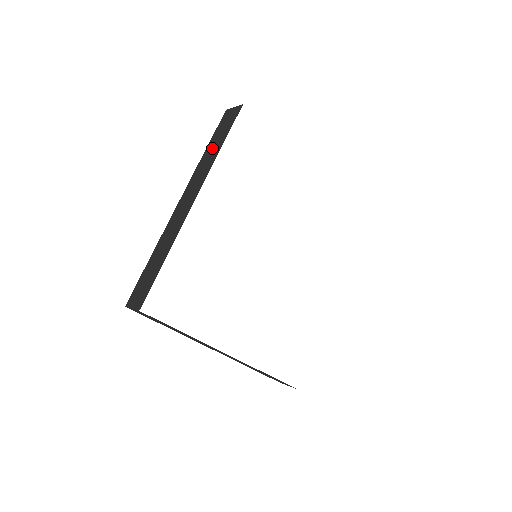
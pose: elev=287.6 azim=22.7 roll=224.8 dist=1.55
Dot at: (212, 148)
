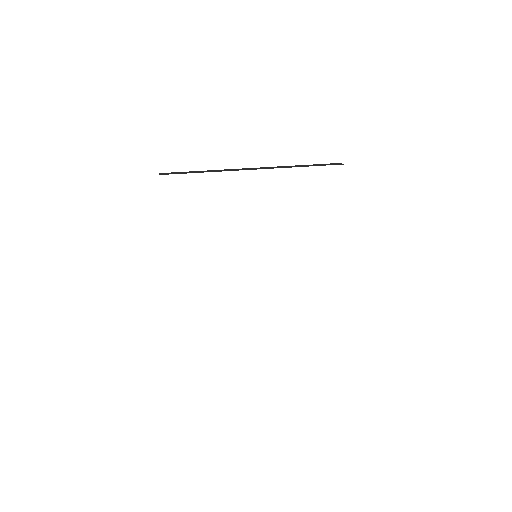
Dot at: (302, 165)
